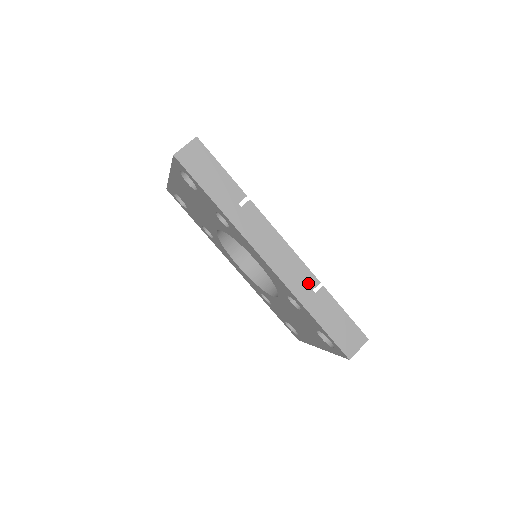
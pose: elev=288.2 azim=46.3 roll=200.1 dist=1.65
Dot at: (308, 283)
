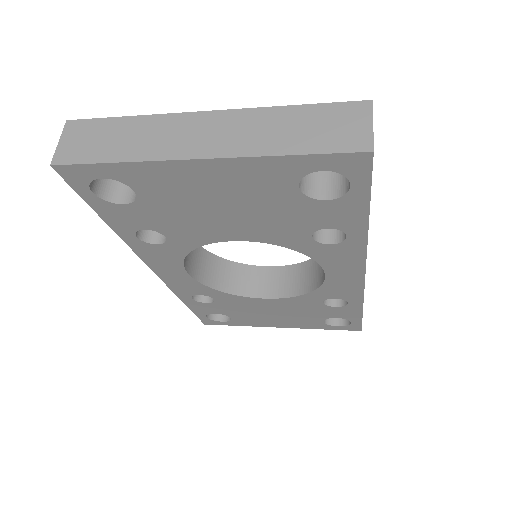
Dot at: occluded
